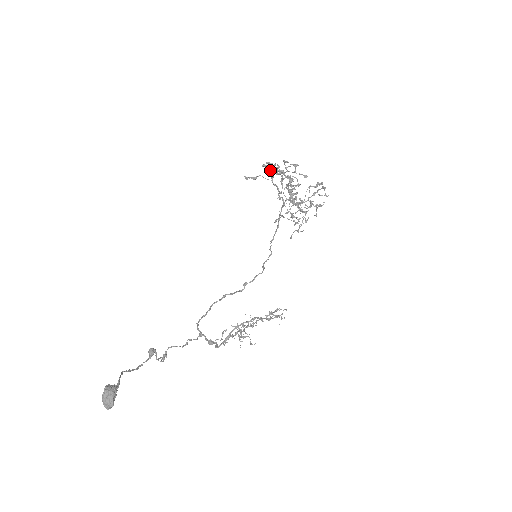
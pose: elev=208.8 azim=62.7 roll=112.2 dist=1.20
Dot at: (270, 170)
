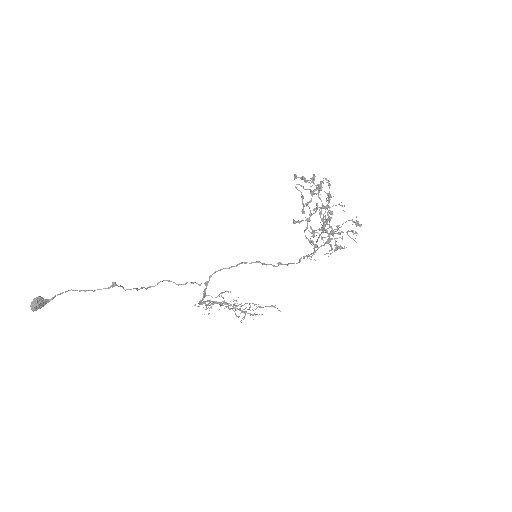
Dot at: (320, 182)
